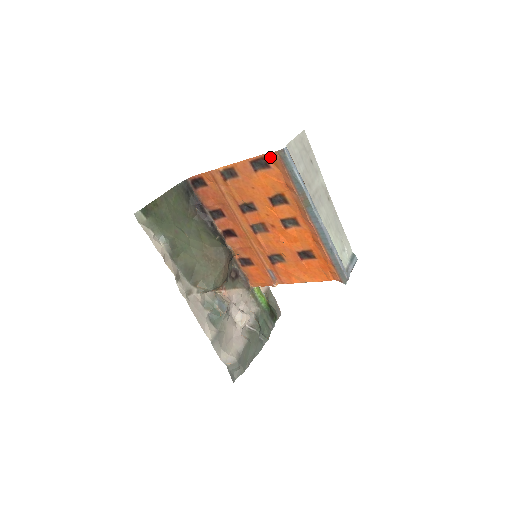
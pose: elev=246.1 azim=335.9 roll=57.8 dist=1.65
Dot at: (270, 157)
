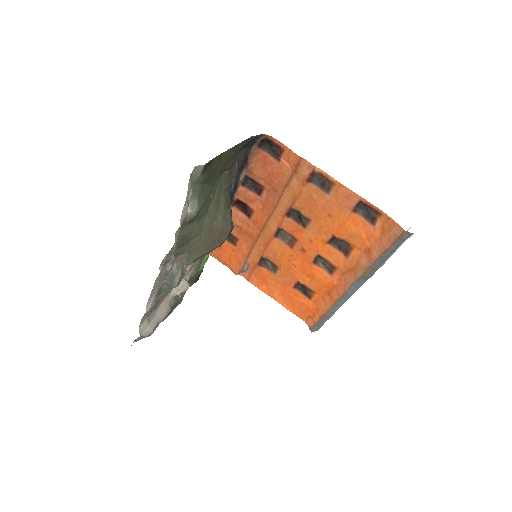
Dot at: (387, 221)
